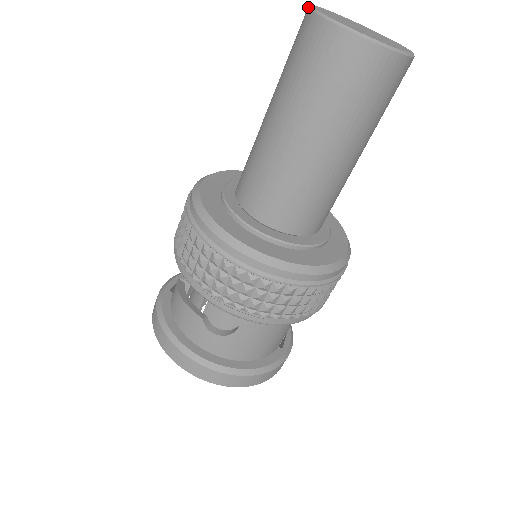
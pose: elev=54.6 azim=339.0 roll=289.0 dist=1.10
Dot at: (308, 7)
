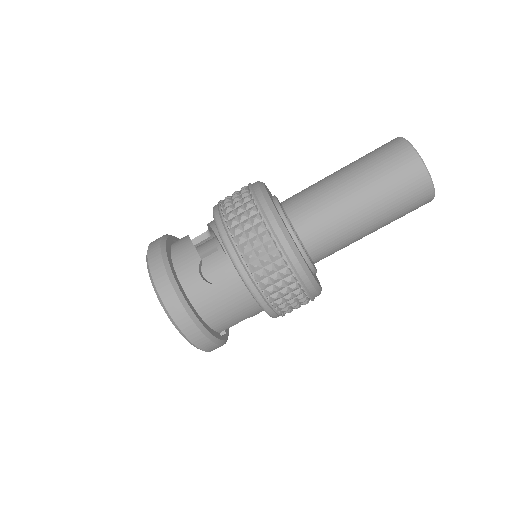
Dot at: occluded
